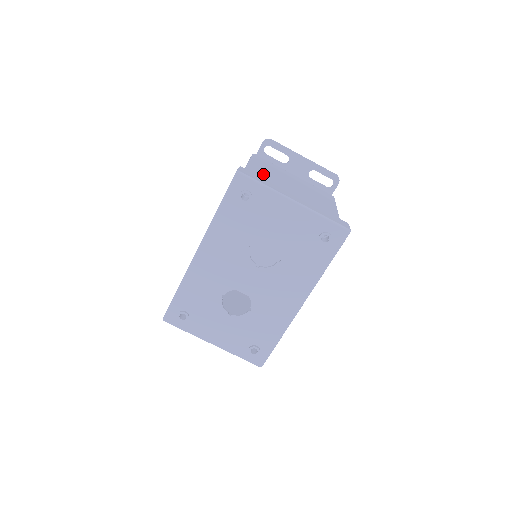
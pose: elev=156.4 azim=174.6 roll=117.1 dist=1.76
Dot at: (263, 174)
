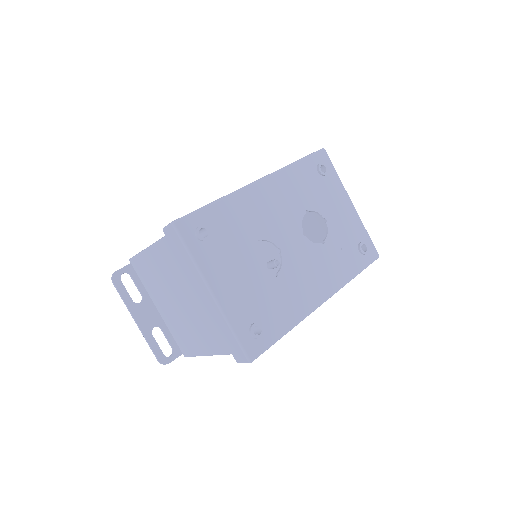
Dot at: occluded
